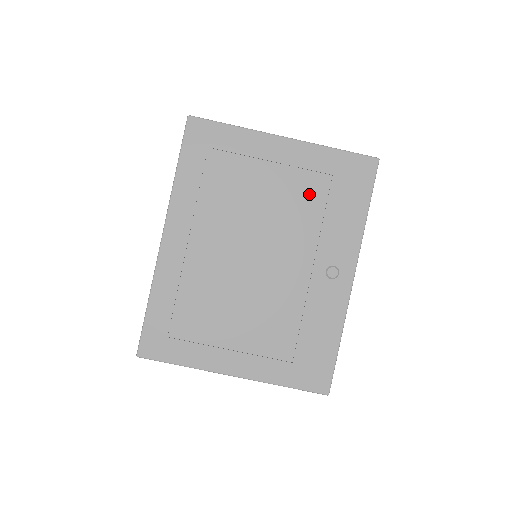
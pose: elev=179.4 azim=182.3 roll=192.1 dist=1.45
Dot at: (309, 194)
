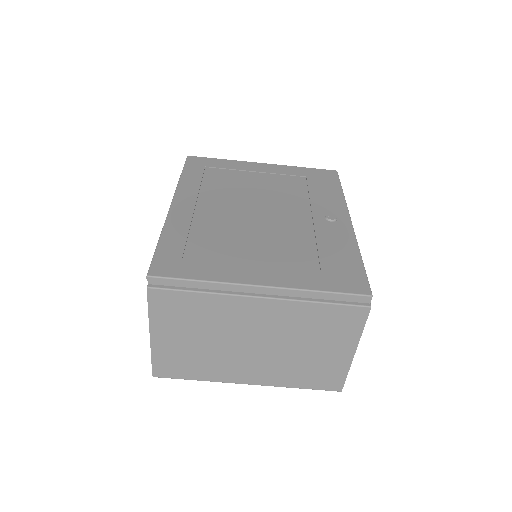
Dot at: (292, 184)
